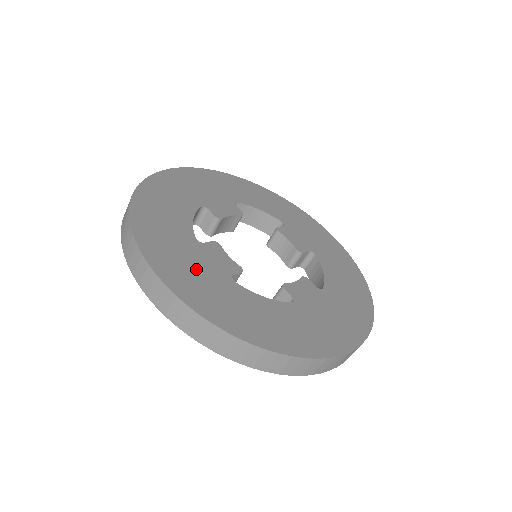
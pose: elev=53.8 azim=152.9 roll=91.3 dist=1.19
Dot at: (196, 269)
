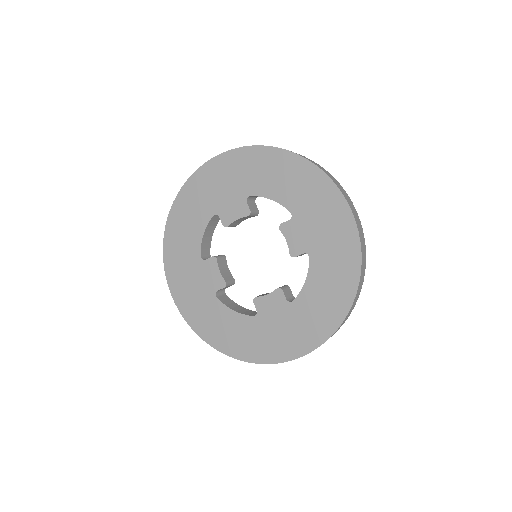
Dot at: (194, 287)
